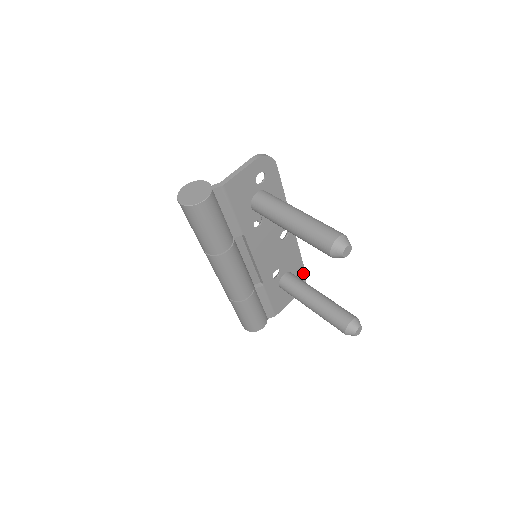
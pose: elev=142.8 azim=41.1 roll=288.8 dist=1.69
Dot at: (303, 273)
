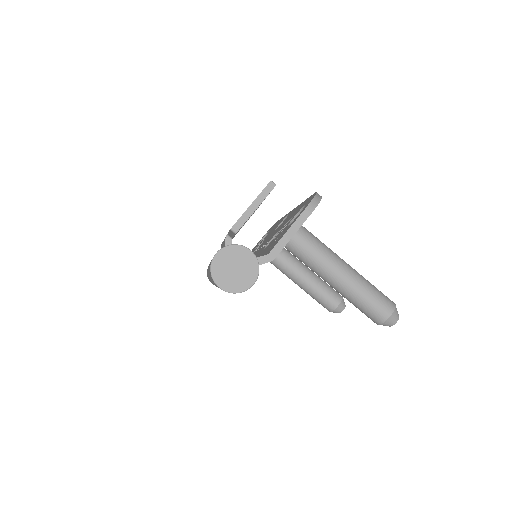
Dot at: occluded
